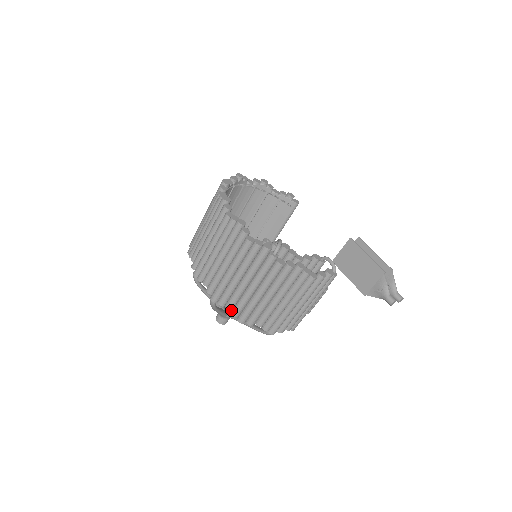
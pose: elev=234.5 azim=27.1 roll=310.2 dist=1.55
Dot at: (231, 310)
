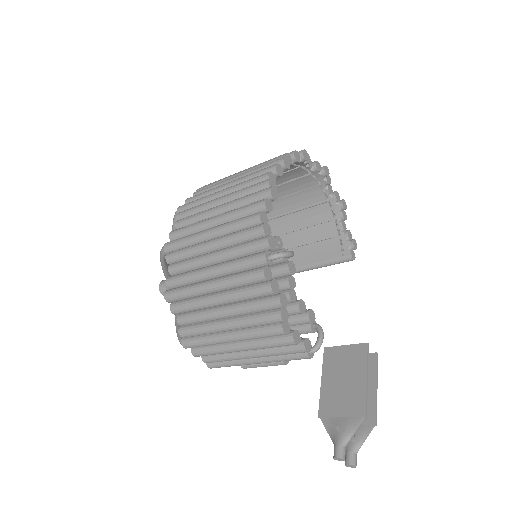
Dot at: occluded
